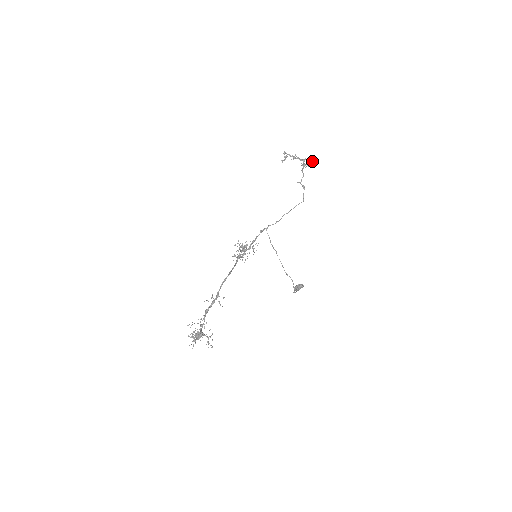
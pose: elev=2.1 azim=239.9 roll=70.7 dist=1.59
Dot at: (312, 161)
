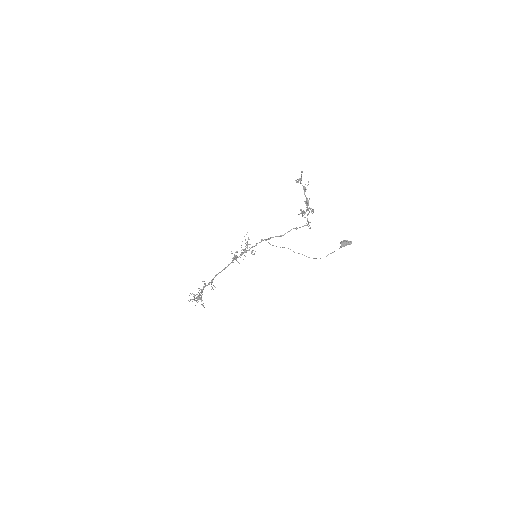
Dot at: (311, 212)
